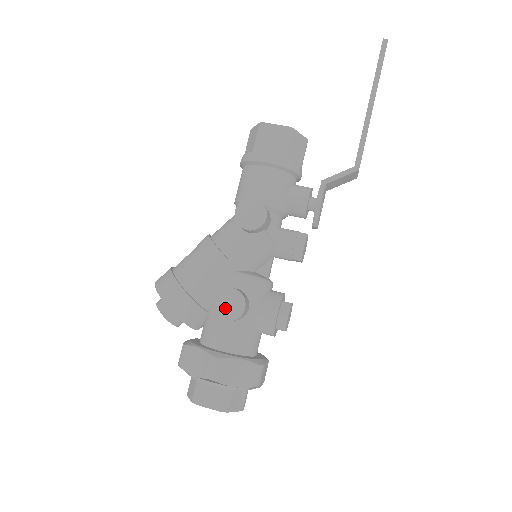
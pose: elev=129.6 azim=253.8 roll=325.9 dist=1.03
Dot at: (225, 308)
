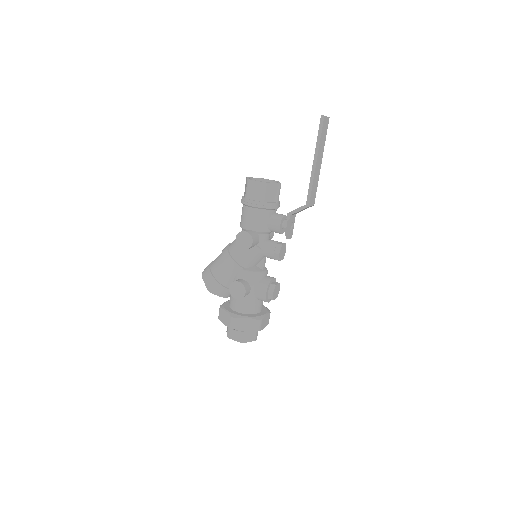
Dot at: (235, 292)
